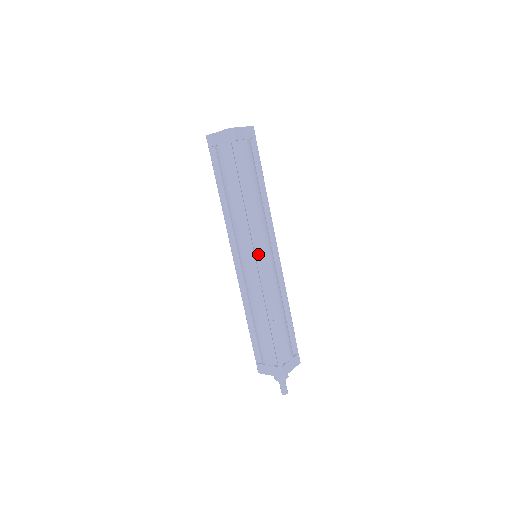
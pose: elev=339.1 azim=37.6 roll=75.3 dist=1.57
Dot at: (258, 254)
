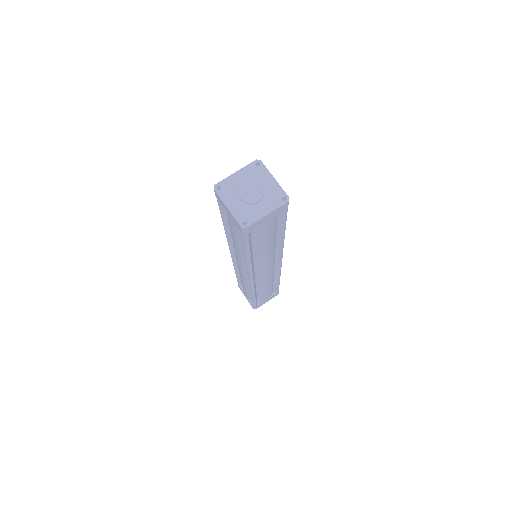
Dot at: (251, 279)
